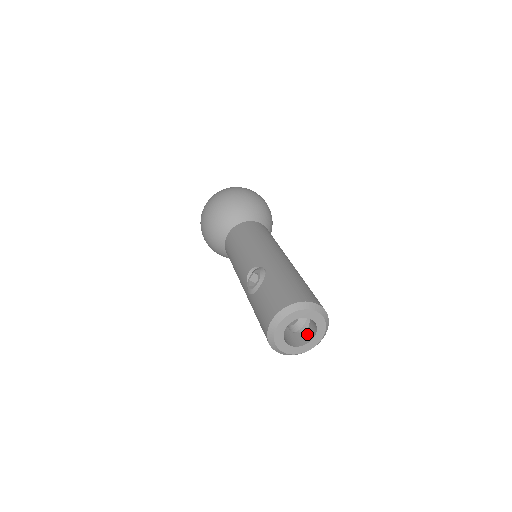
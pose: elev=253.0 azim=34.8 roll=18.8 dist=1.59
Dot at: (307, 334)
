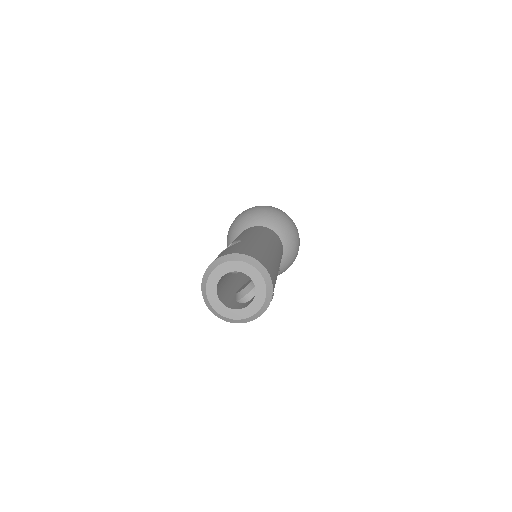
Dot at: (247, 303)
